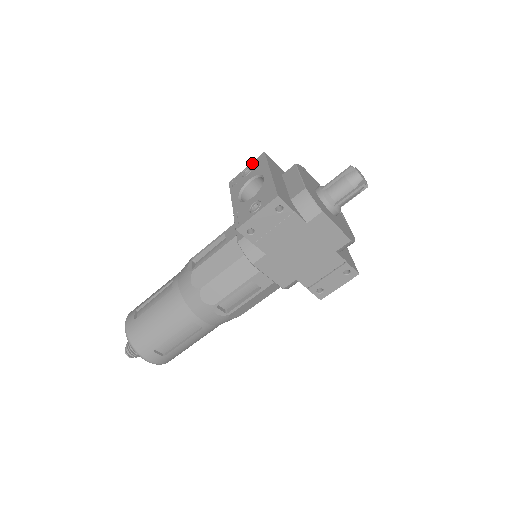
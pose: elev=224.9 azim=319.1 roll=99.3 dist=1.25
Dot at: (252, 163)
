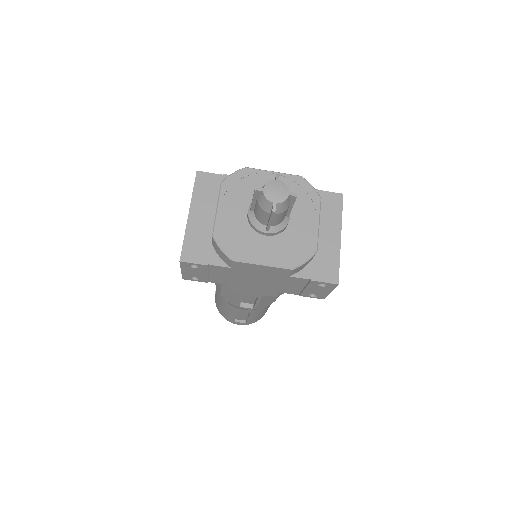
Dot at: occluded
